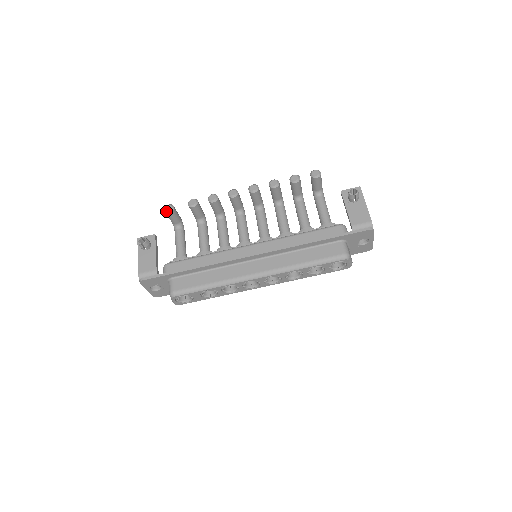
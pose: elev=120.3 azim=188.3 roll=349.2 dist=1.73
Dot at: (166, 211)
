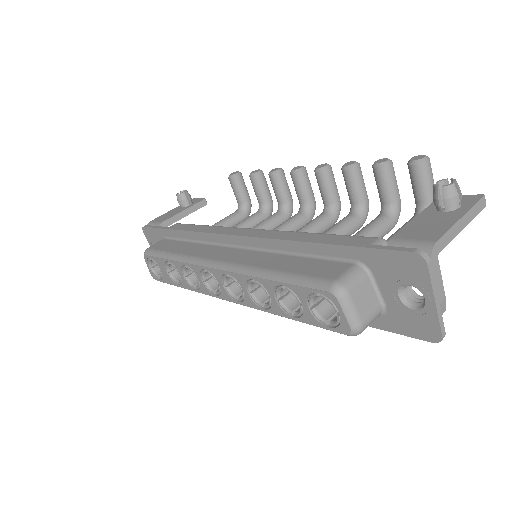
Dot at: (229, 175)
